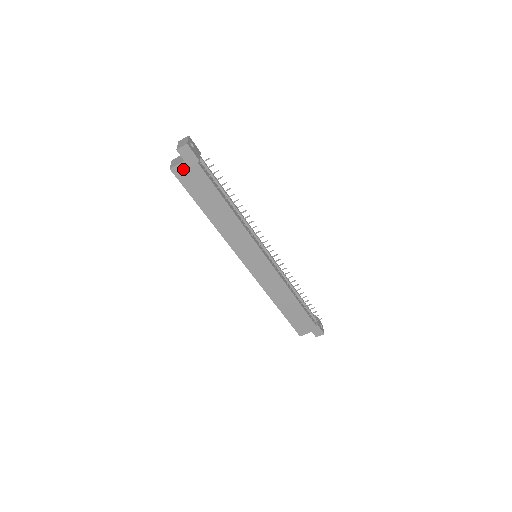
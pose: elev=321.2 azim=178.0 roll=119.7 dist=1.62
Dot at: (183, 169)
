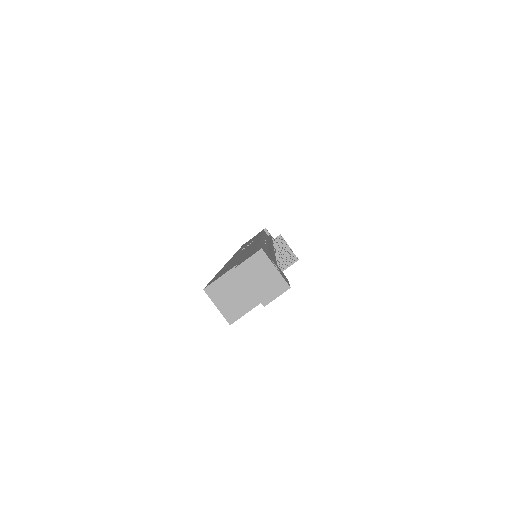
Dot at: occluded
